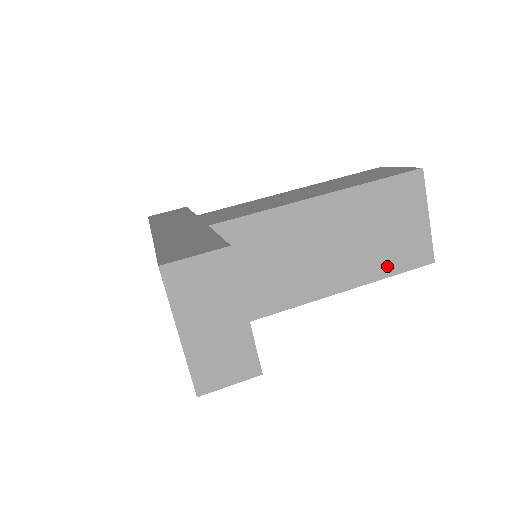
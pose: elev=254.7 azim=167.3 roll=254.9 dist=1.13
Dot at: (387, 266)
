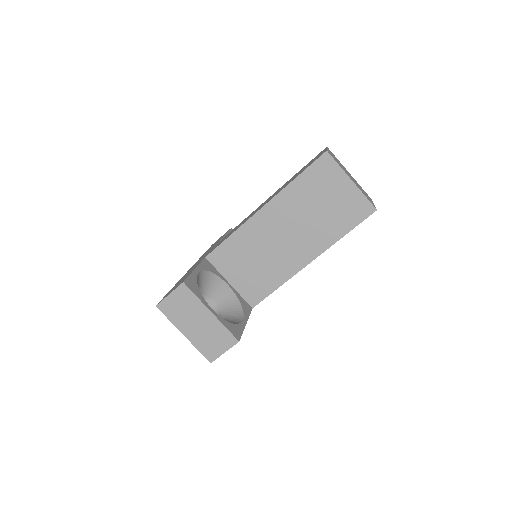
Dot at: (338, 230)
